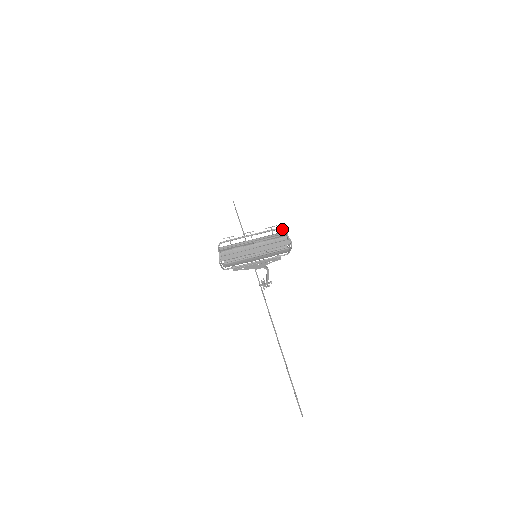
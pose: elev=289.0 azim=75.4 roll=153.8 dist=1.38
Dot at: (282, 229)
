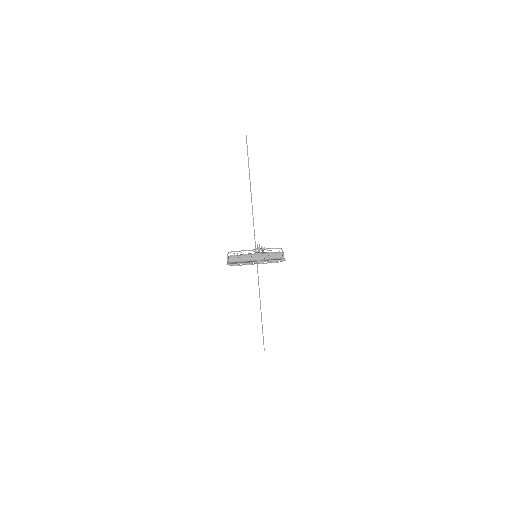
Dot at: (281, 249)
